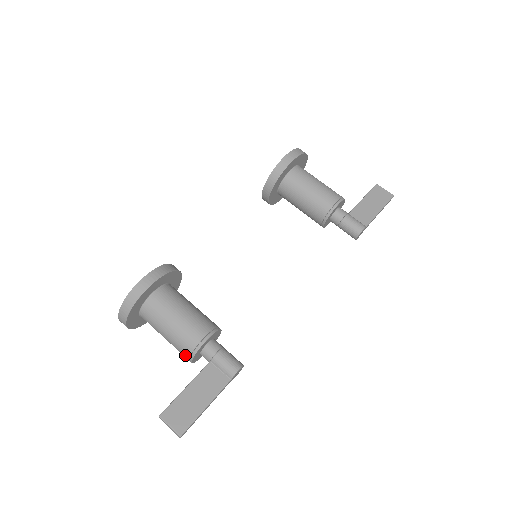
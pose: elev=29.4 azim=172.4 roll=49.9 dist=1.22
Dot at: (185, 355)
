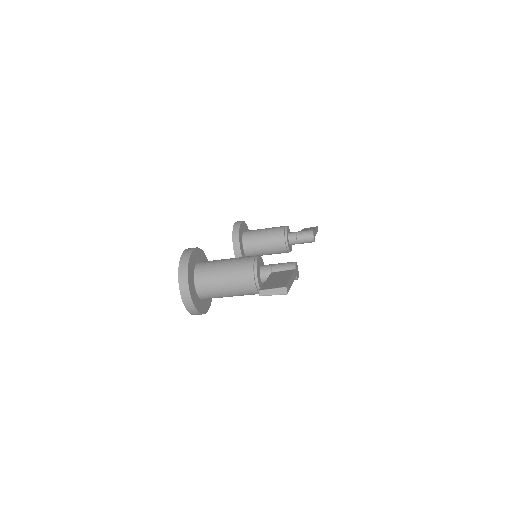
Dot at: (249, 277)
